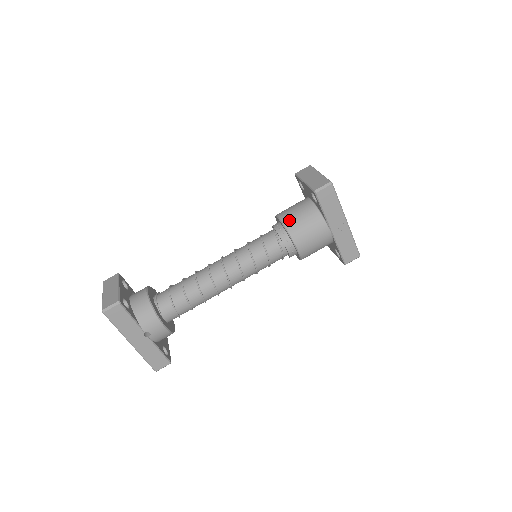
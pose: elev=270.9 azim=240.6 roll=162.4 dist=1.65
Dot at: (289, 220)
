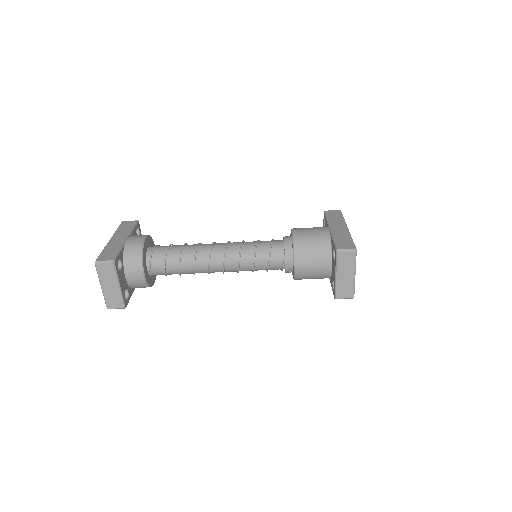
Dot at: (302, 275)
